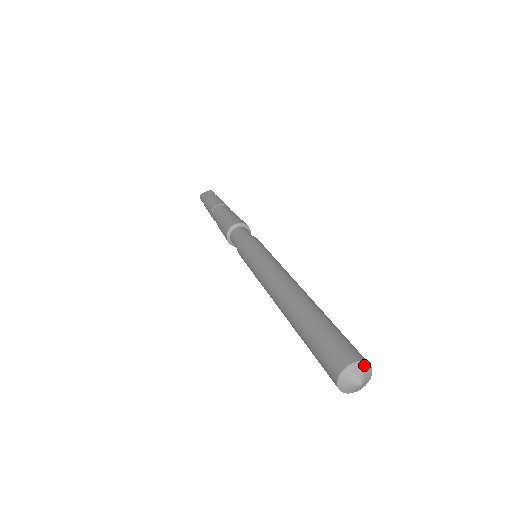
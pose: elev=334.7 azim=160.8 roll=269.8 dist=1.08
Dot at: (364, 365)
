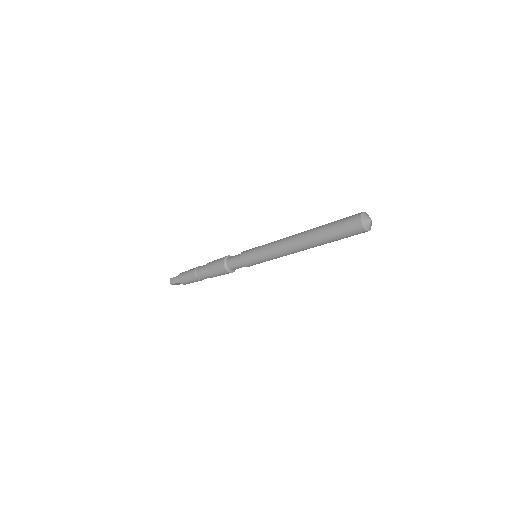
Dot at: occluded
